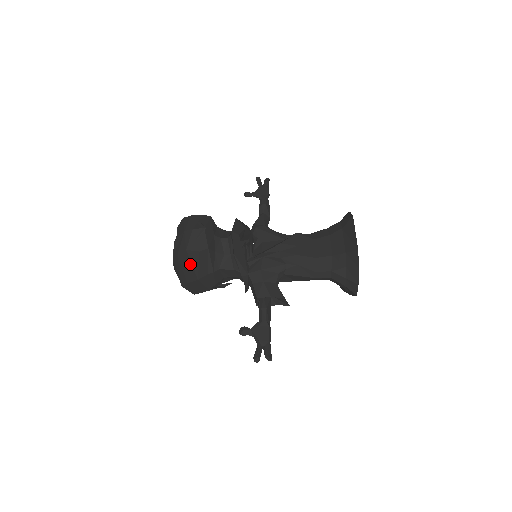
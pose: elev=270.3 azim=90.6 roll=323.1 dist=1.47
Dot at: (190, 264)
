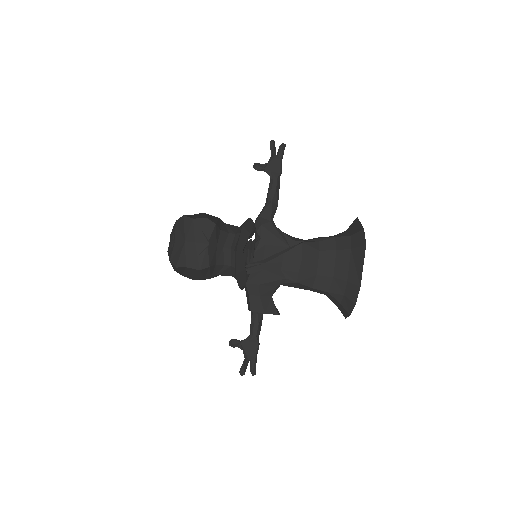
Dot at: (188, 272)
